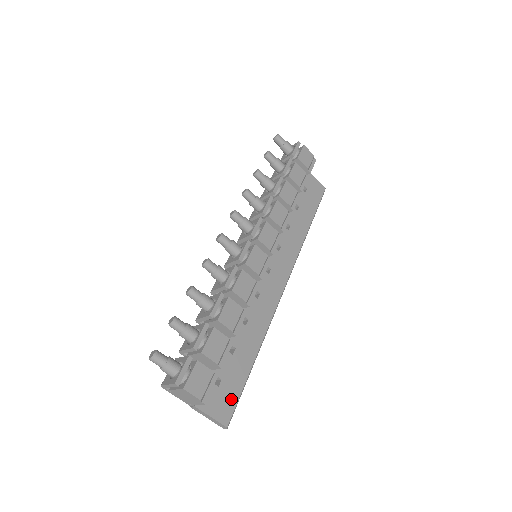
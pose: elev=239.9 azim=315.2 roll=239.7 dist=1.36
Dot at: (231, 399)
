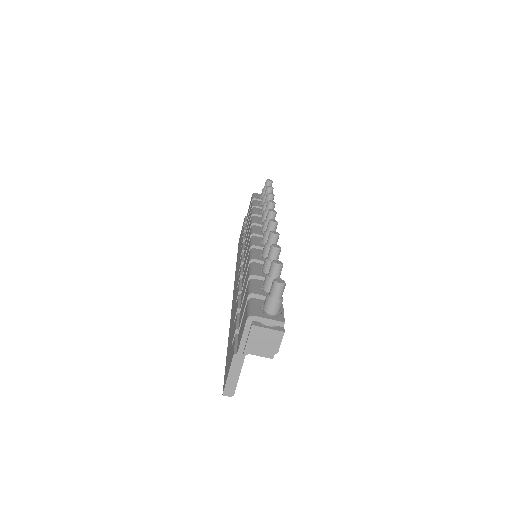
Dot at: occluded
